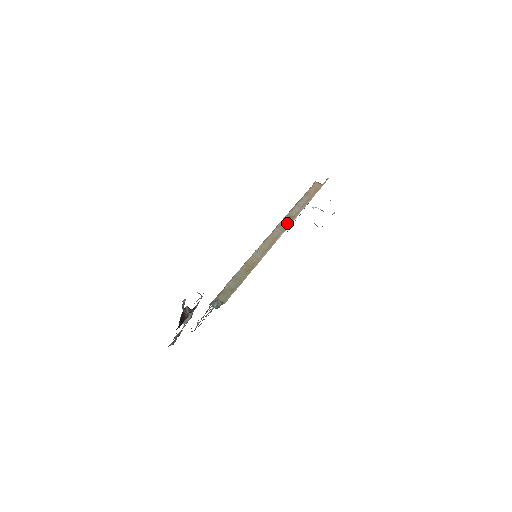
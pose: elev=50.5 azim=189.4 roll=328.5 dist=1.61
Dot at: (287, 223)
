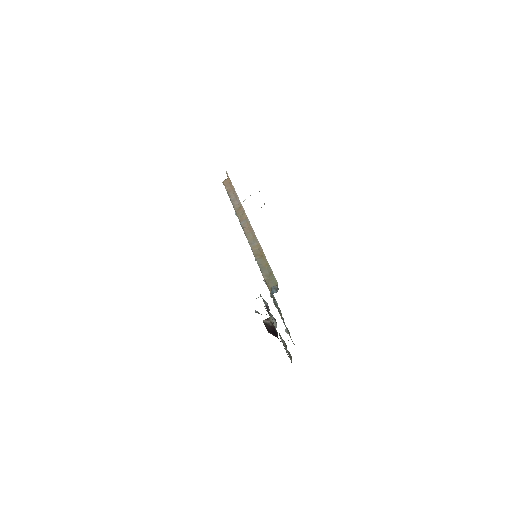
Dot at: (242, 214)
